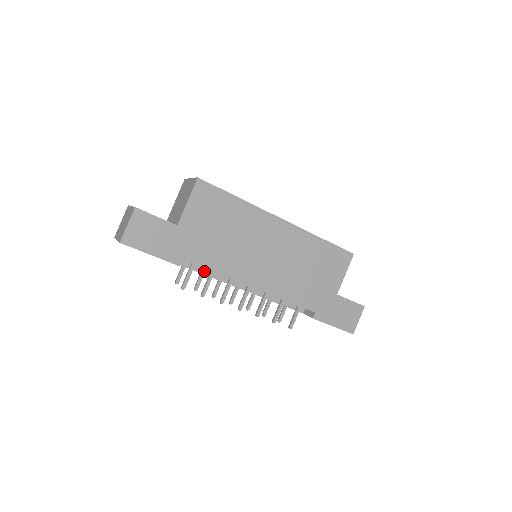
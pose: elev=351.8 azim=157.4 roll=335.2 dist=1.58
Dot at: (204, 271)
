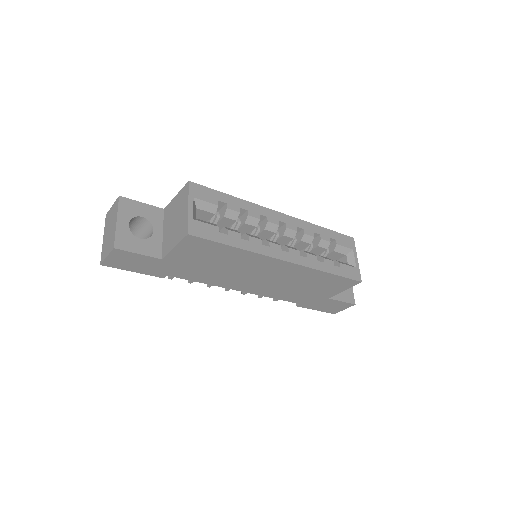
Dot at: occluded
